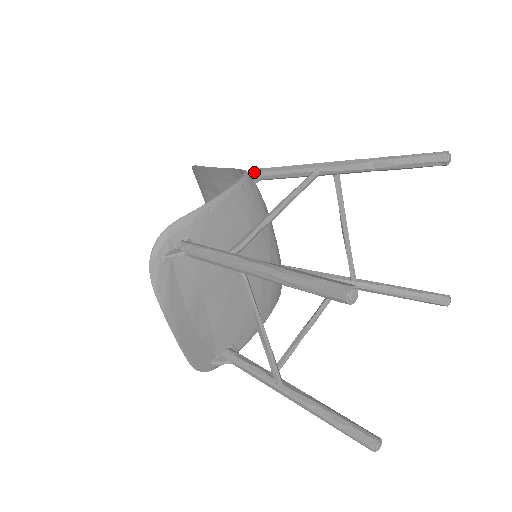
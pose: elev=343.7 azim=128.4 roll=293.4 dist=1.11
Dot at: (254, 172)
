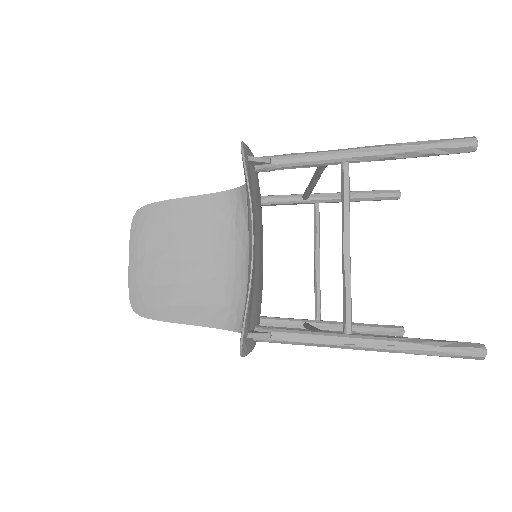
Dot at: occluded
